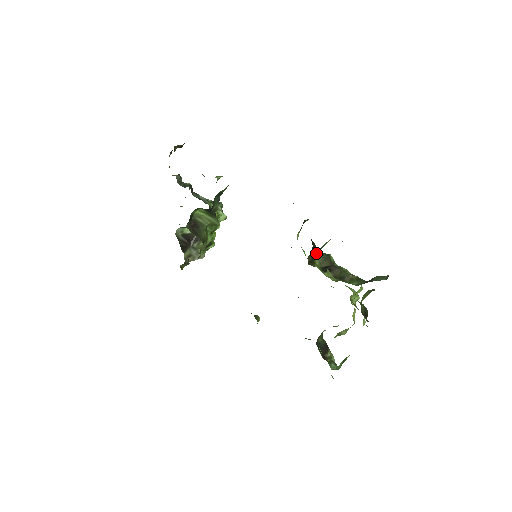
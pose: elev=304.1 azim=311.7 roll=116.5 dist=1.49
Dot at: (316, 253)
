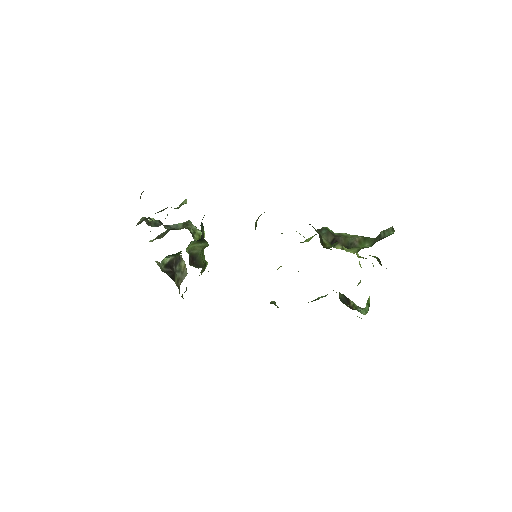
Dot at: (318, 233)
